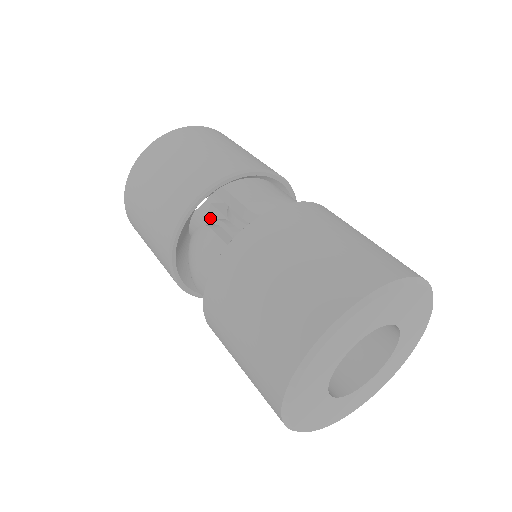
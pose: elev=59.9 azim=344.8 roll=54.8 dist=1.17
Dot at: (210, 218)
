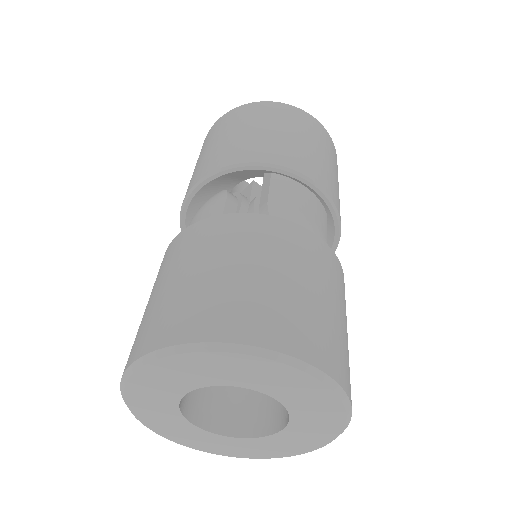
Dot at: (243, 192)
